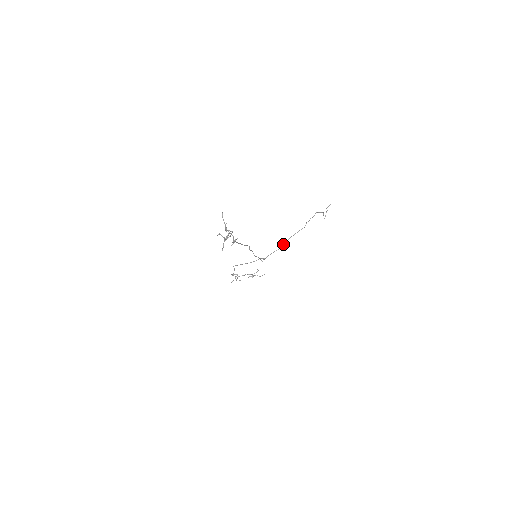
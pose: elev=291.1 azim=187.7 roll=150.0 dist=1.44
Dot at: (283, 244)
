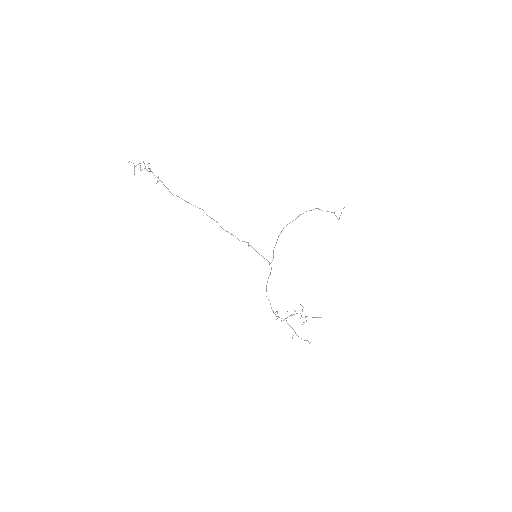
Dot at: occluded
